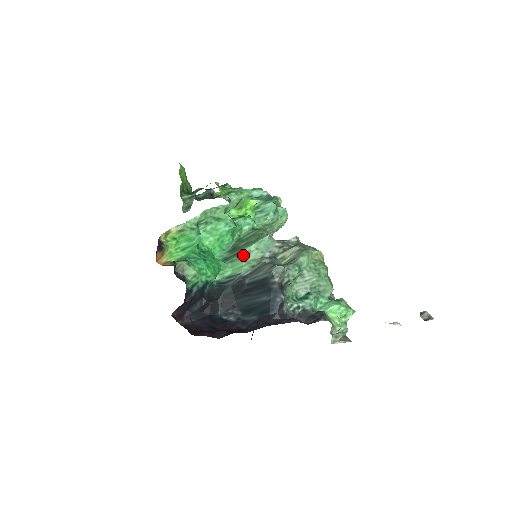
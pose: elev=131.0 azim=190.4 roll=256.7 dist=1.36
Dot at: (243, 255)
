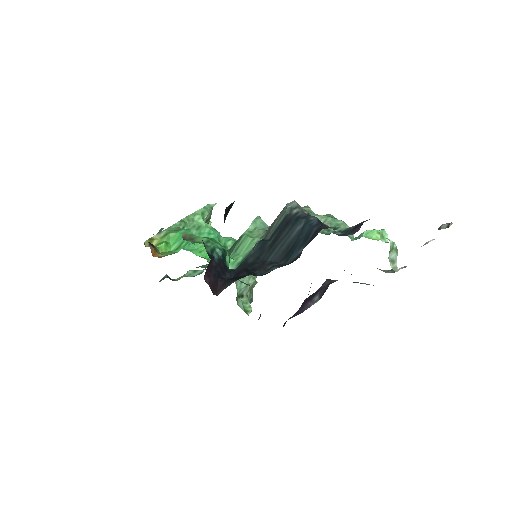
Dot at: (245, 235)
